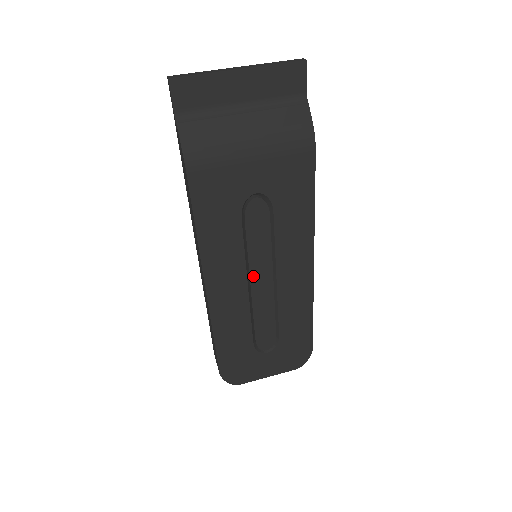
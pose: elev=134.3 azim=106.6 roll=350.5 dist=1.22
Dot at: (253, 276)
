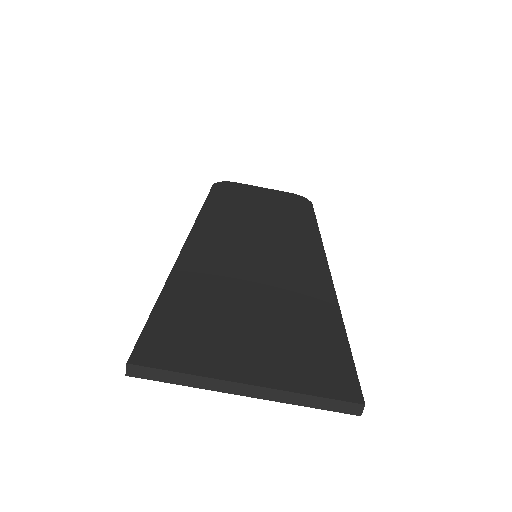
Dot at: occluded
